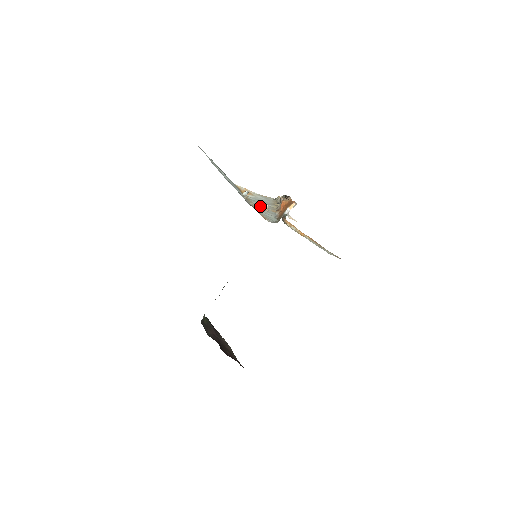
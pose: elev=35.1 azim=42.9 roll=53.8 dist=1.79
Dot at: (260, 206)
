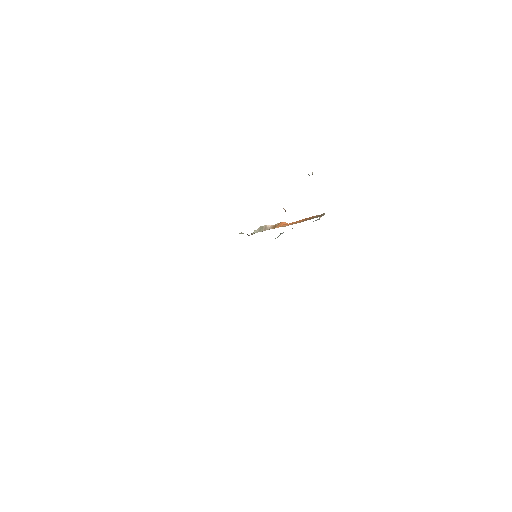
Dot at: occluded
